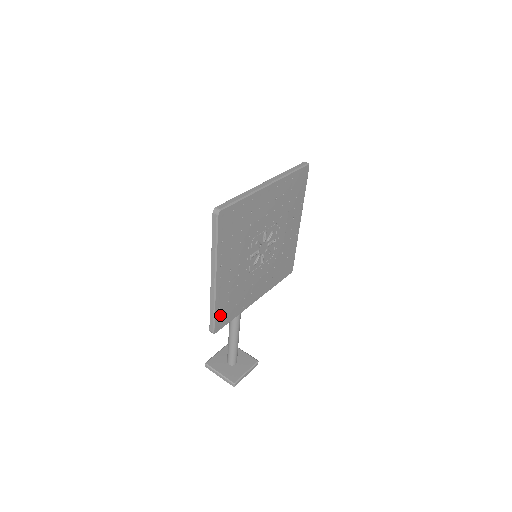
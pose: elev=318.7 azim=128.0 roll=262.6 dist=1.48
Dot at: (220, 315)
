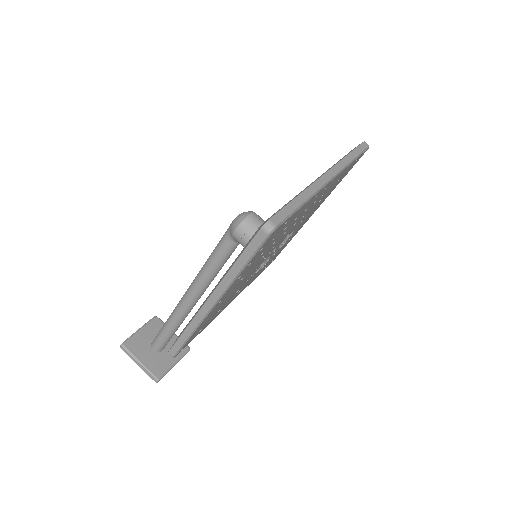
Dot at: (191, 338)
